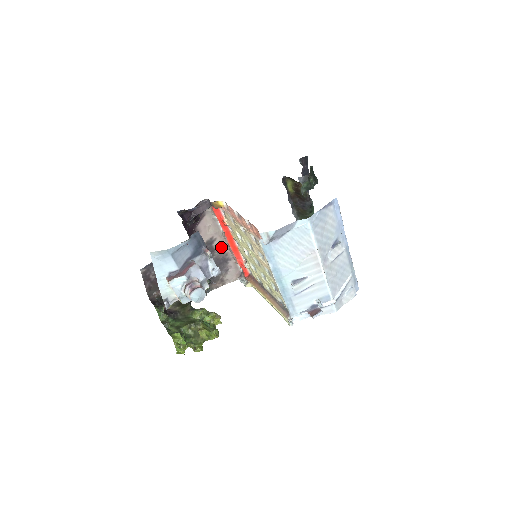
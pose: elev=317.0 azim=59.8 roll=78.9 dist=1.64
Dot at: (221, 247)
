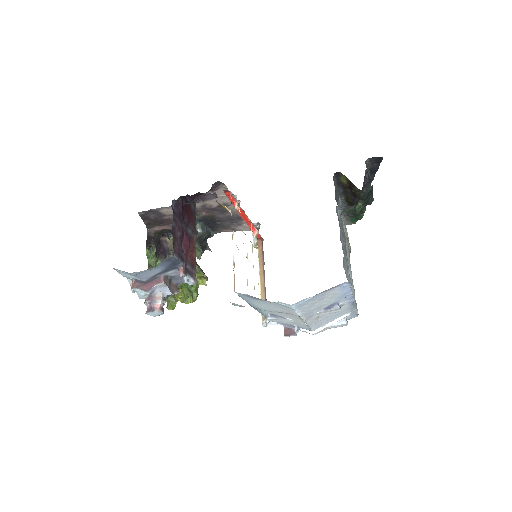
Dot at: (236, 210)
